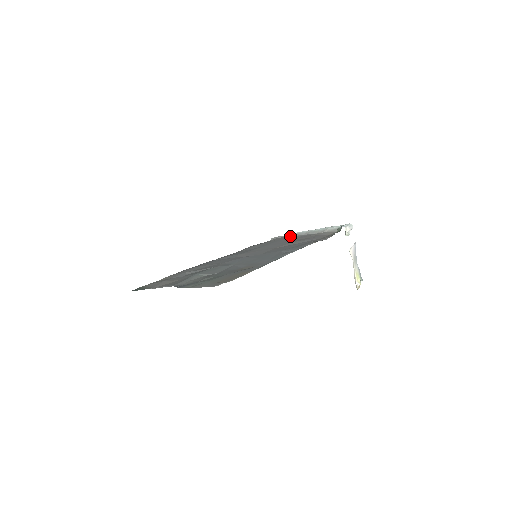
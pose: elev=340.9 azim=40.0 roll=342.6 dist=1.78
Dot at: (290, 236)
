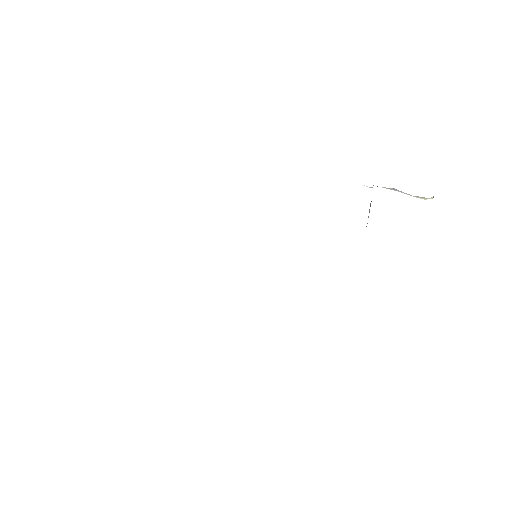
Dot at: occluded
